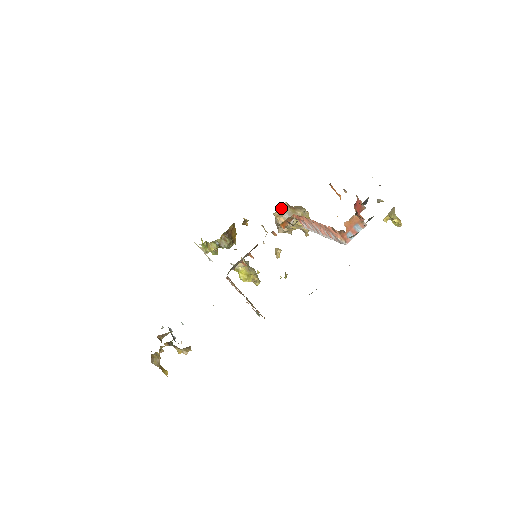
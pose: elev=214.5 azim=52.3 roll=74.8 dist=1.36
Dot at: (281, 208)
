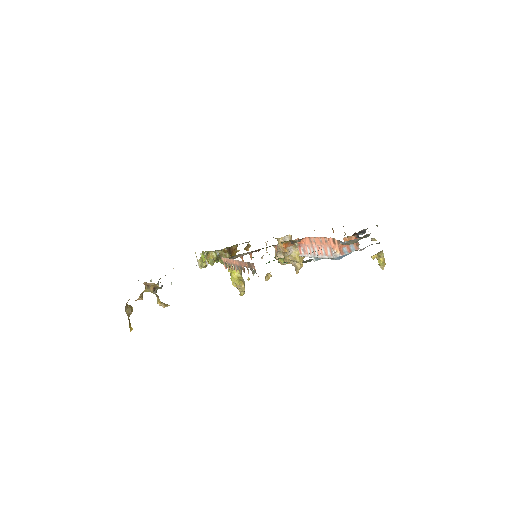
Dot at: (286, 237)
